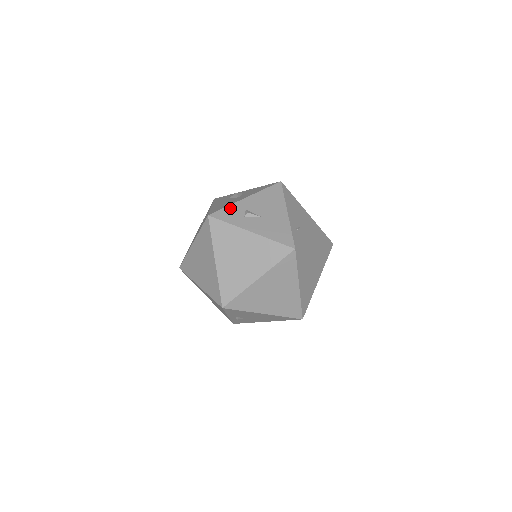
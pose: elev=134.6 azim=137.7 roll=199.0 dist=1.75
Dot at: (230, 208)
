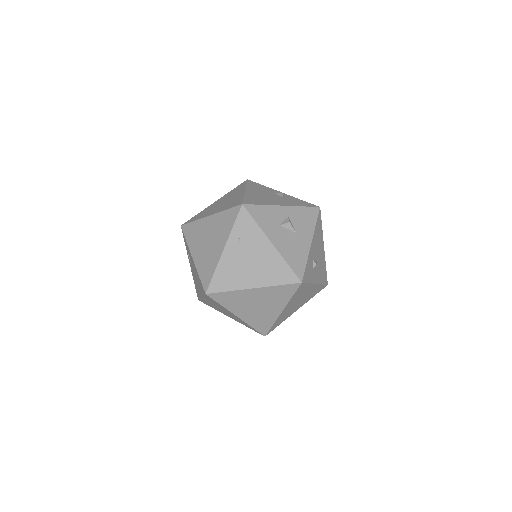
Dot at: (308, 264)
